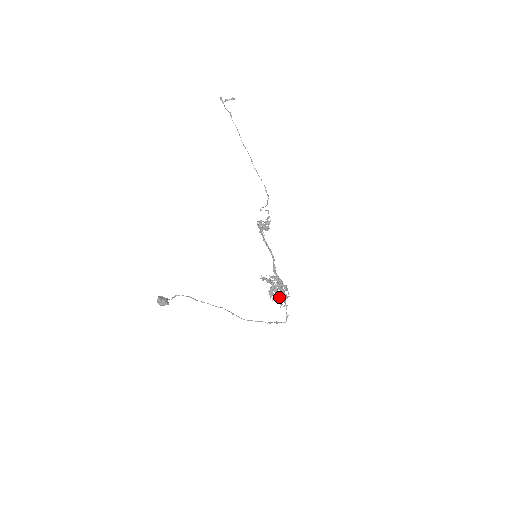
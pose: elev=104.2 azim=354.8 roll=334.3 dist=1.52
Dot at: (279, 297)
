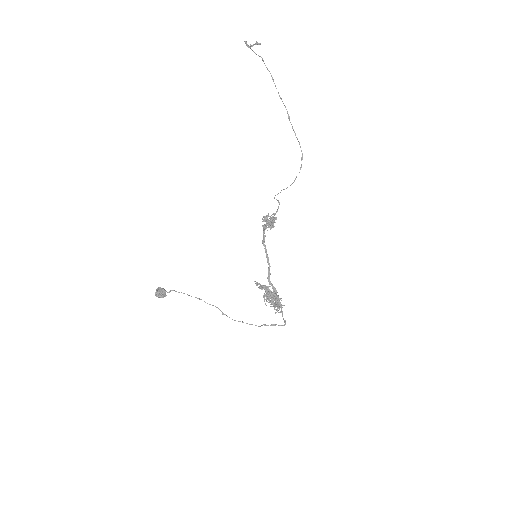
Dot at: occluded
